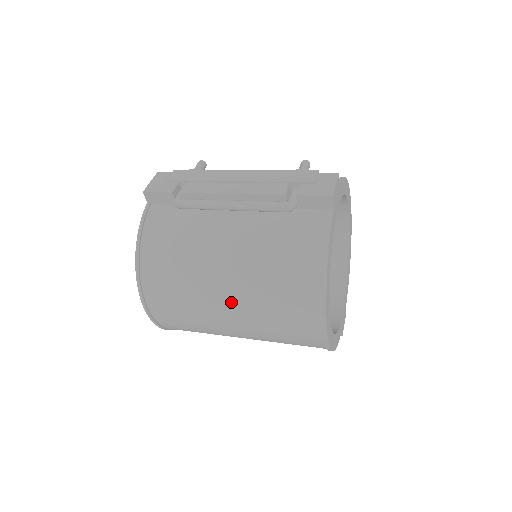
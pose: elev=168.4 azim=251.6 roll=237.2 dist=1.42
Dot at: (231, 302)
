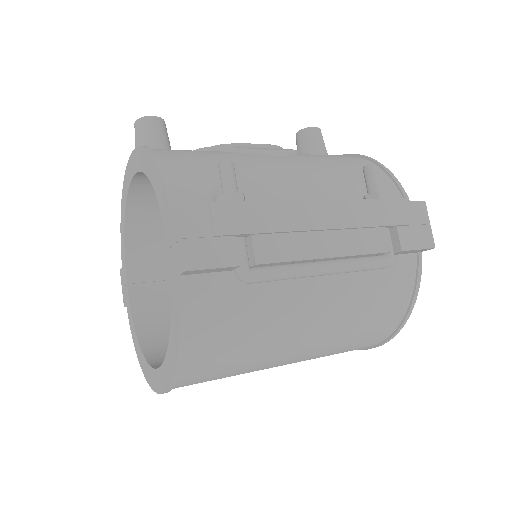
Dot at: (293, 362)
